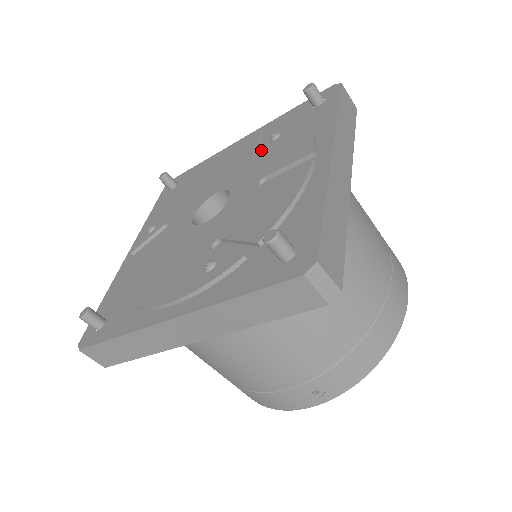
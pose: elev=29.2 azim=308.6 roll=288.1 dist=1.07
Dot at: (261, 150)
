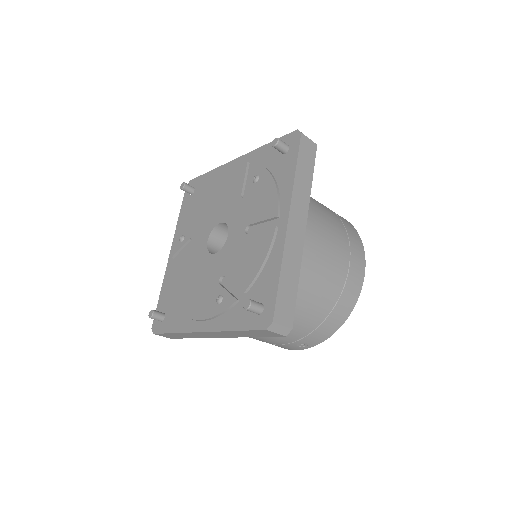
Dot at: (248, 186)
